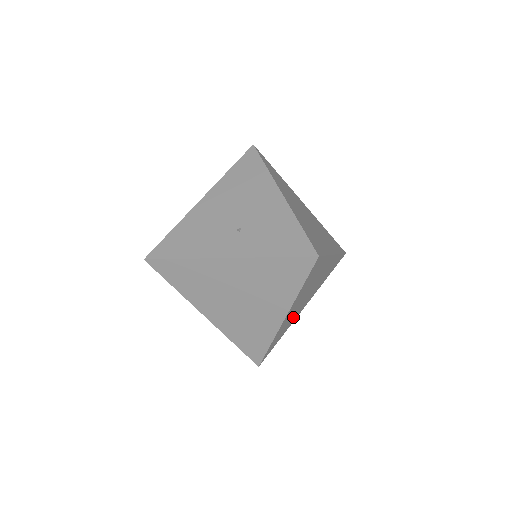
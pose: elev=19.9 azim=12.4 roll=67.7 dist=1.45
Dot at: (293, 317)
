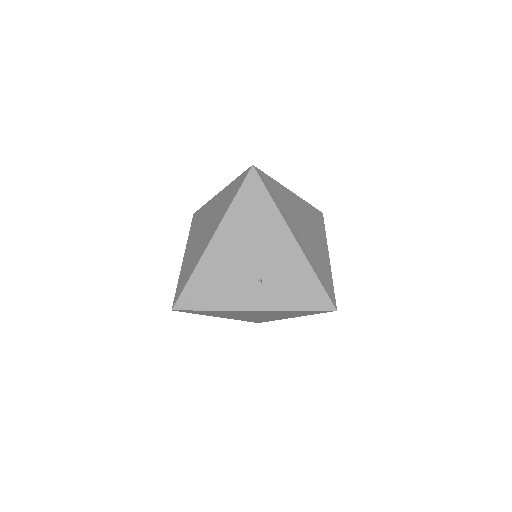
Dot at: occluded
